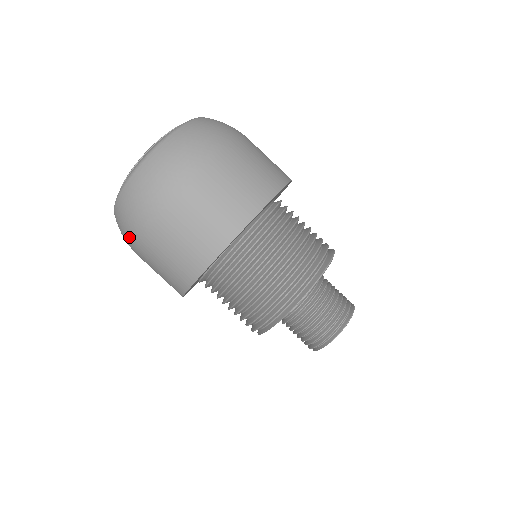
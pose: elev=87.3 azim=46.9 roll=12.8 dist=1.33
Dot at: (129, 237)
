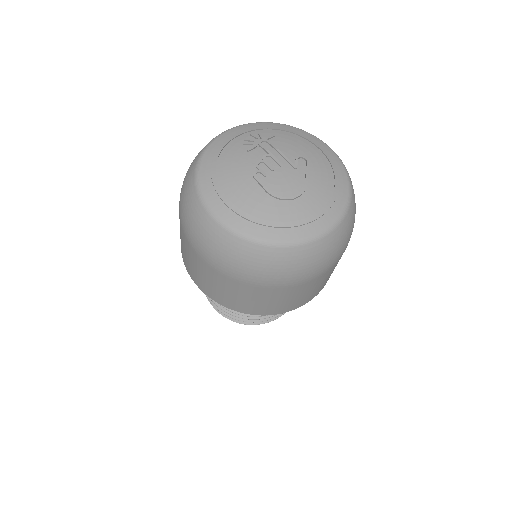
Dot at: (197, 245)
